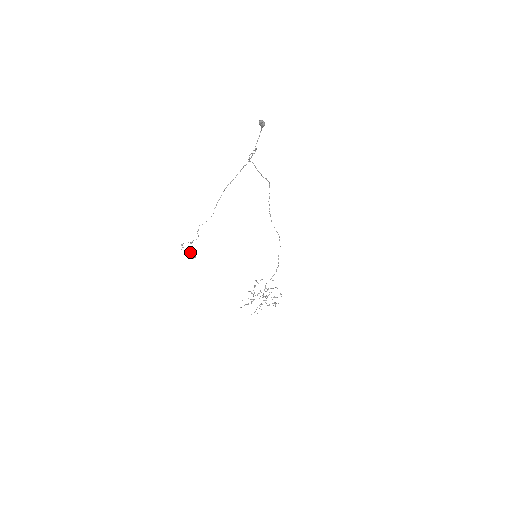
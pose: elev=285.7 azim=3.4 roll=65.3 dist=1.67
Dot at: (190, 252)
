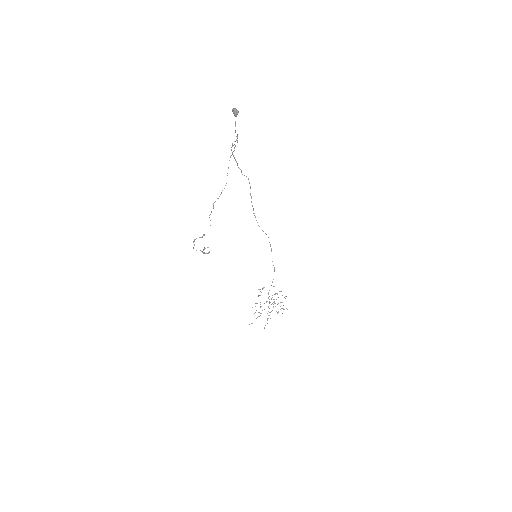
Dot at: occluded
